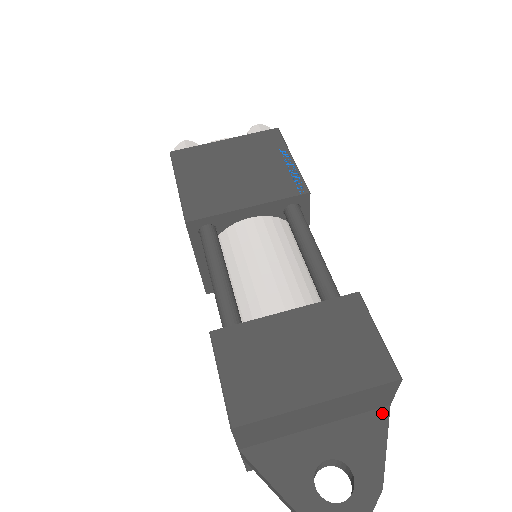
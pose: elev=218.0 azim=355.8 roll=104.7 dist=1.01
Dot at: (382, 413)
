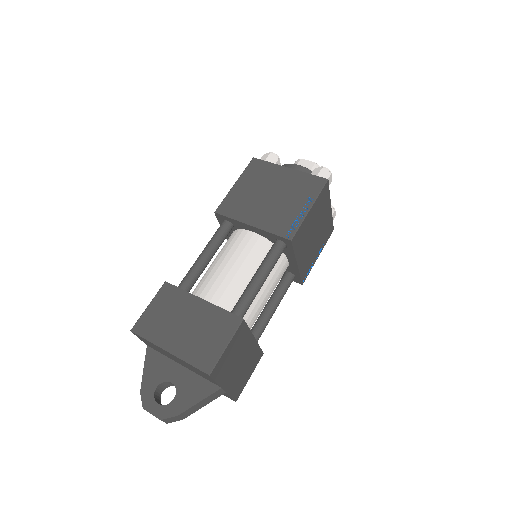
Dot at: (214, 387)
